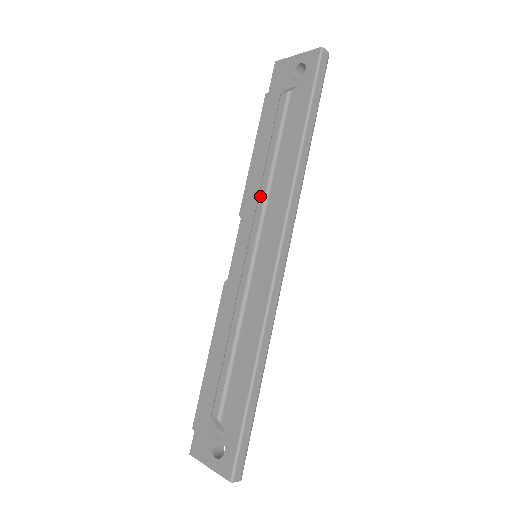
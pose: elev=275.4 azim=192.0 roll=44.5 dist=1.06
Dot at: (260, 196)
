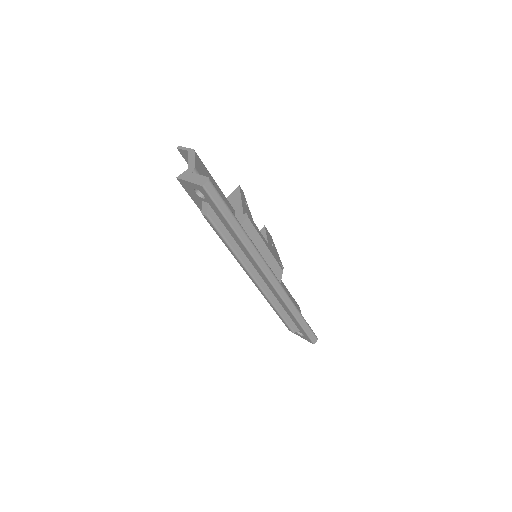
Dot at: (238, 262)
